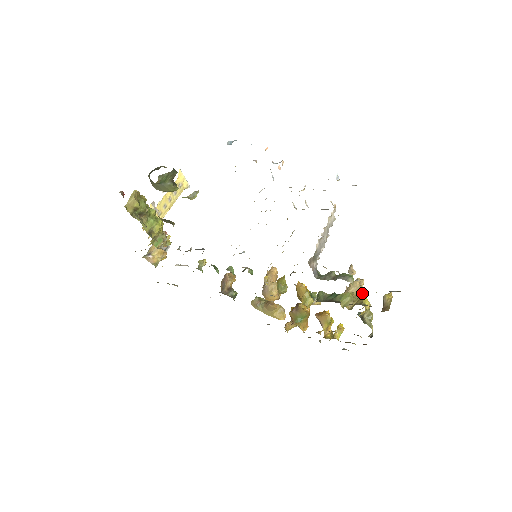
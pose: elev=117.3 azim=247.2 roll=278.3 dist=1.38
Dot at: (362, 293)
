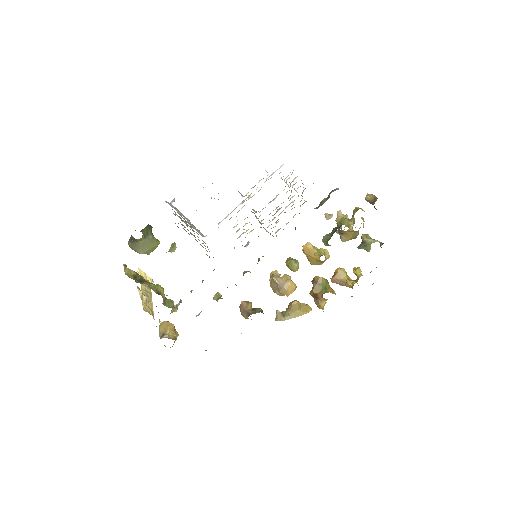
Dot at: occluded
